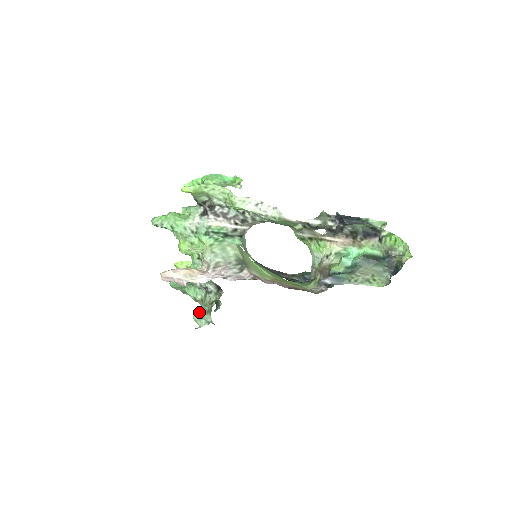
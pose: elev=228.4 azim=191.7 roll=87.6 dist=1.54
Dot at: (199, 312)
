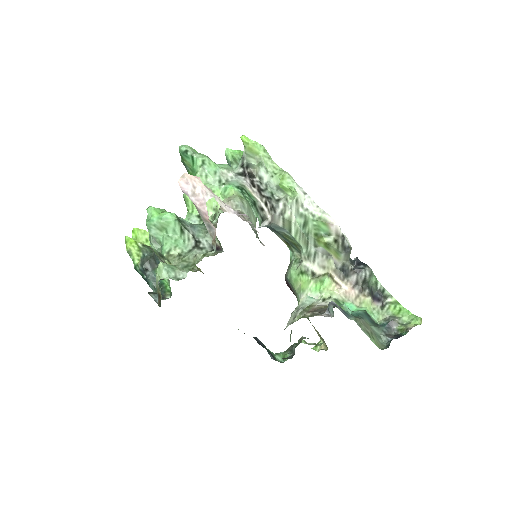
Dot at: occluded
